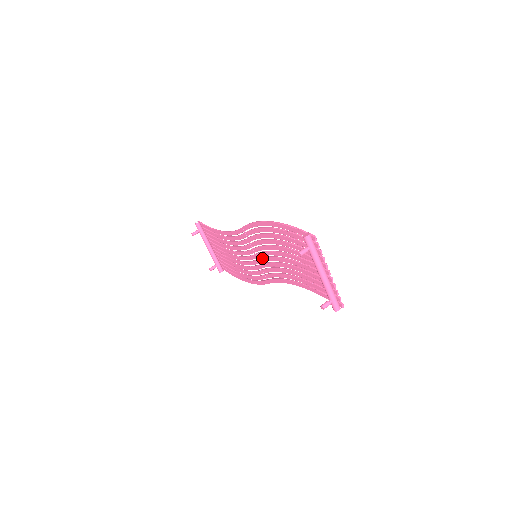
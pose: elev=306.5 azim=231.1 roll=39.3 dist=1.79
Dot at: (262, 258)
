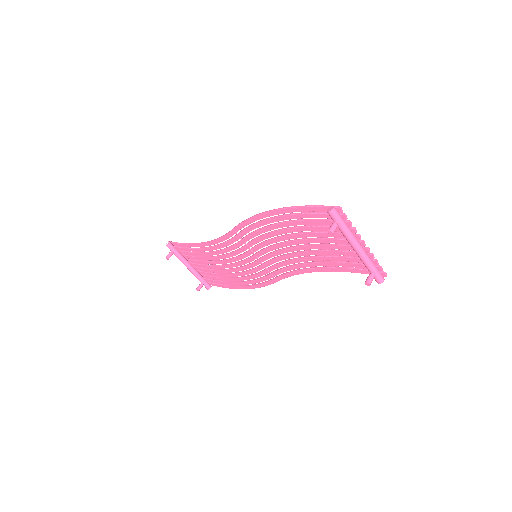
Dot at: (265, 256)
